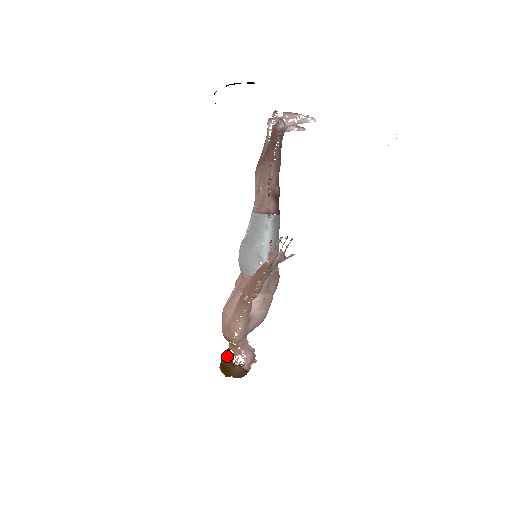
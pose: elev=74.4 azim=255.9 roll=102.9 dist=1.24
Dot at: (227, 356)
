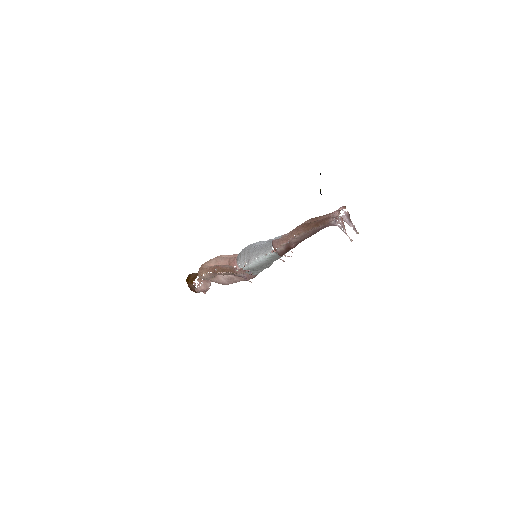
Dot at: (195, 276)
